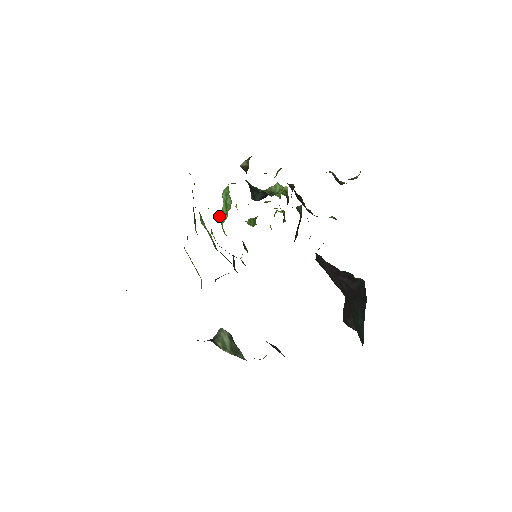
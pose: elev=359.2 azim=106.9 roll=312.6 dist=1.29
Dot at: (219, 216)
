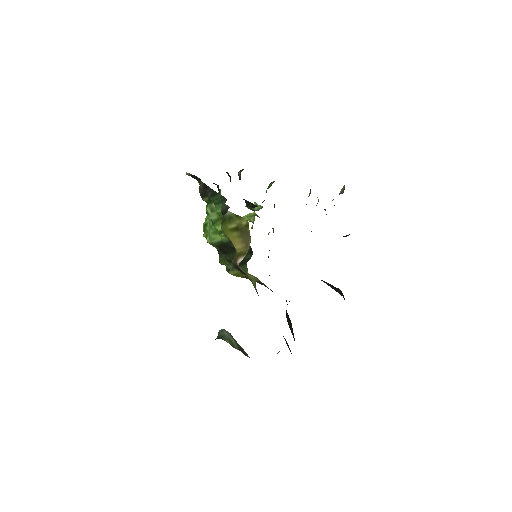
Dot at: occluded
